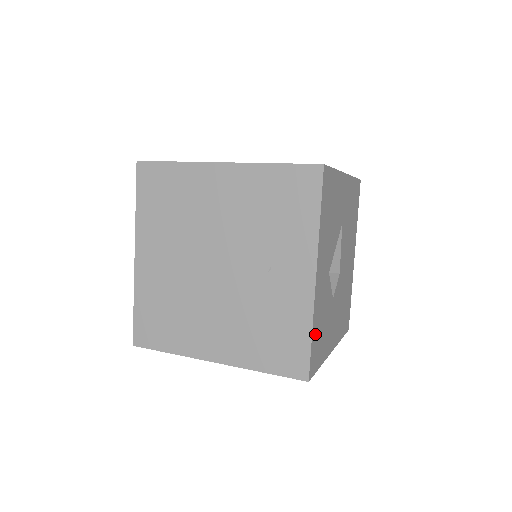
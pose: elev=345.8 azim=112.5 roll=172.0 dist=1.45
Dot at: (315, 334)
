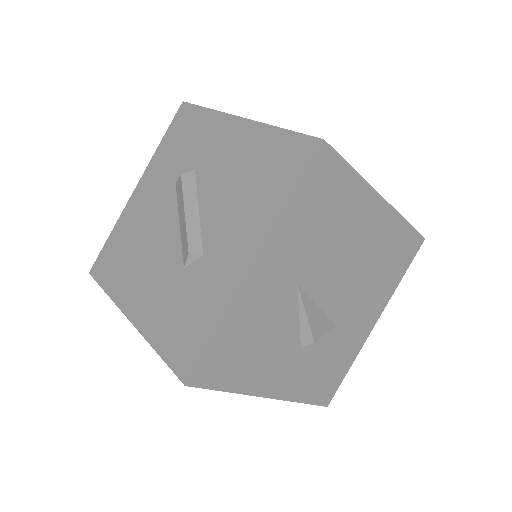
Dot at: (311, 392)
